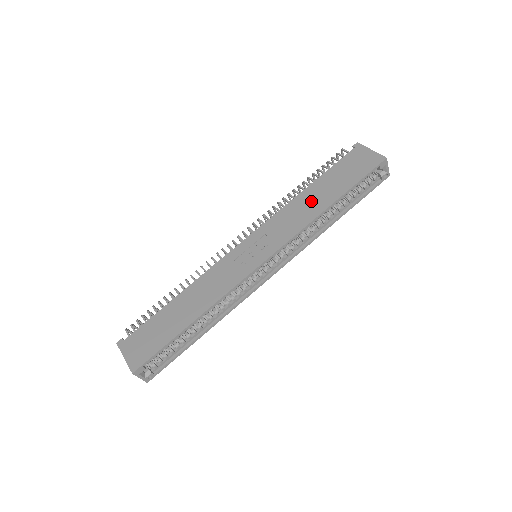
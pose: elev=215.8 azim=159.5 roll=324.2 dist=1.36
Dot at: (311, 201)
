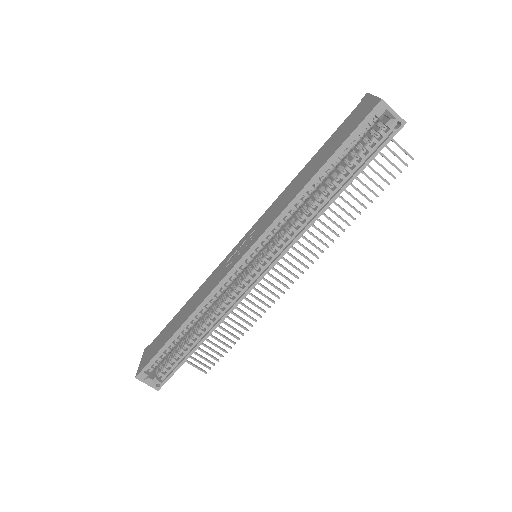
Dot at: (299, 181)
